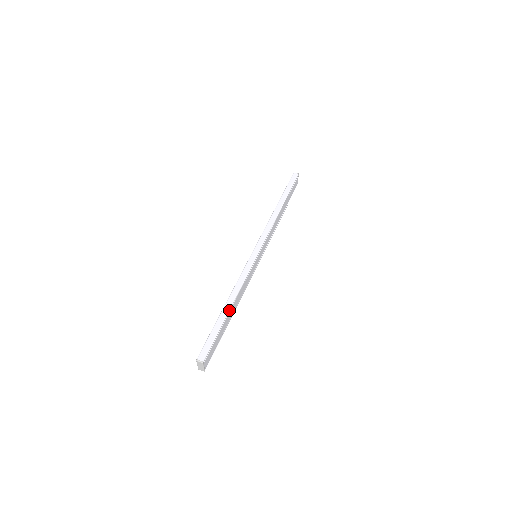
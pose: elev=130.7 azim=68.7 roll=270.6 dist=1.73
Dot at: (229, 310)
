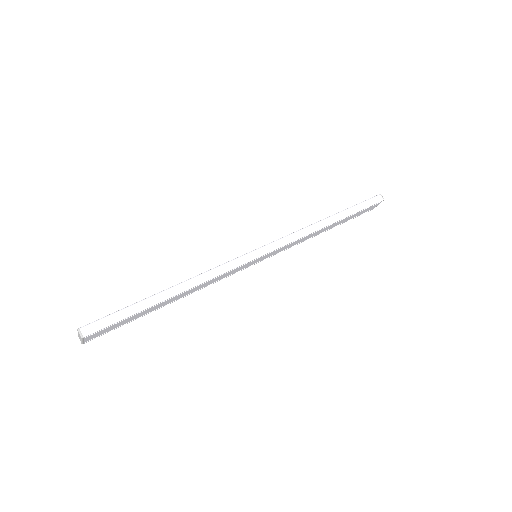
Dot at: (168, 298)
